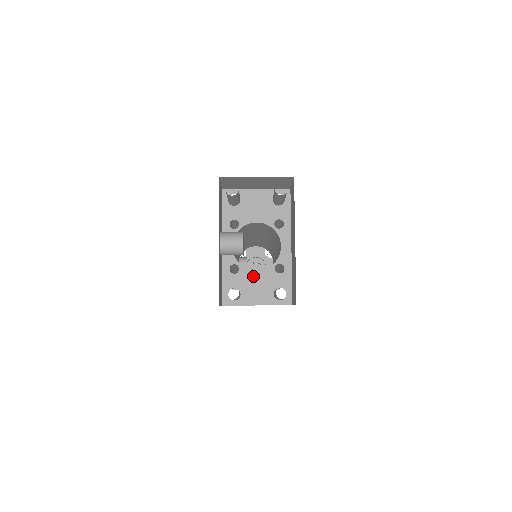
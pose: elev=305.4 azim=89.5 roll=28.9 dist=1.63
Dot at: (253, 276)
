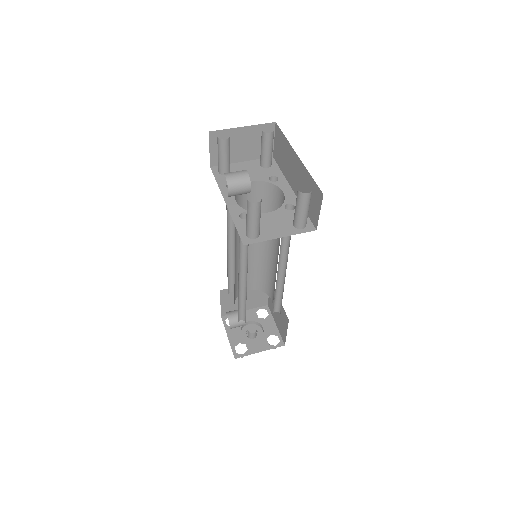
Dot at: (266, 217)
